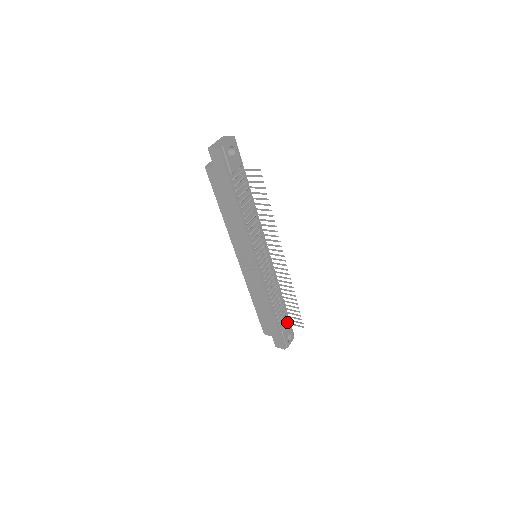
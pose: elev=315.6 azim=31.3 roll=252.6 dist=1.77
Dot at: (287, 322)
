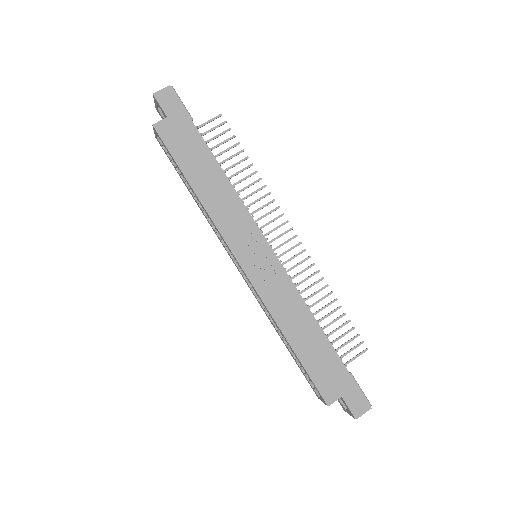
Dot at: occluded
